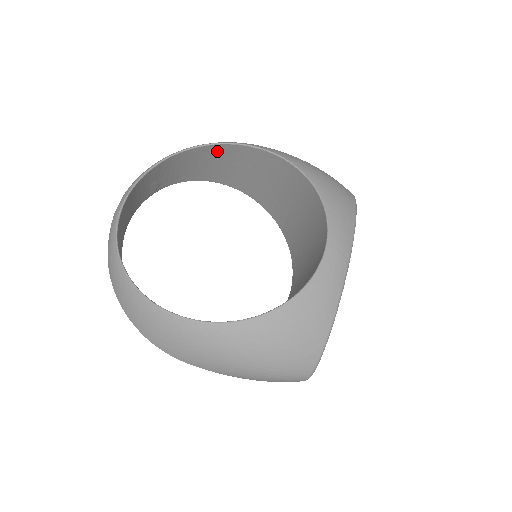
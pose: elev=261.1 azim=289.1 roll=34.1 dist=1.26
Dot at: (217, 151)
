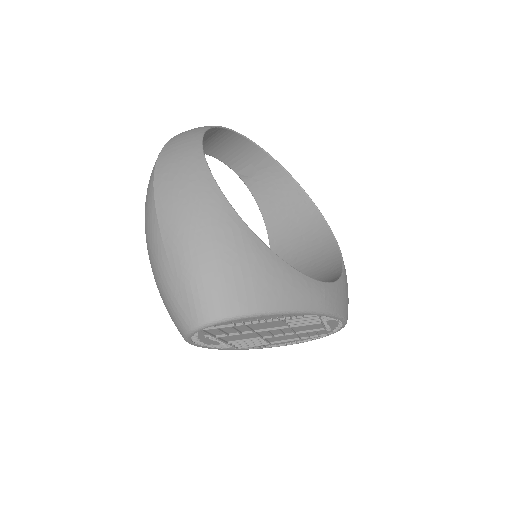
Dot at: (303, 204)
